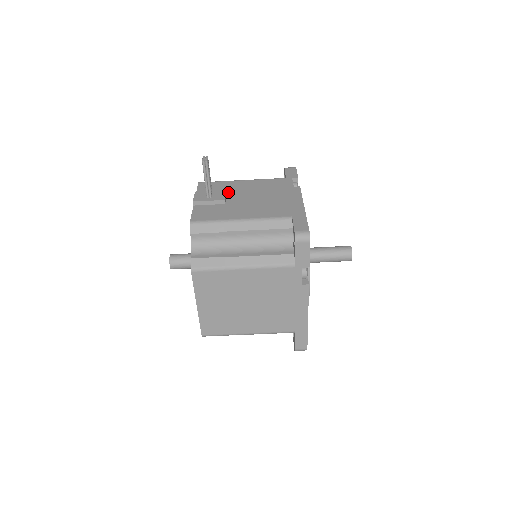
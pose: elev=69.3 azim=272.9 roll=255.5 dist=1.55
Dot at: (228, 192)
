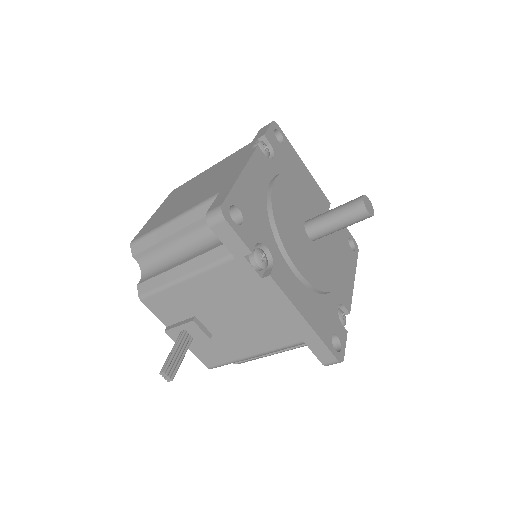
Dot at: (193, 313)
